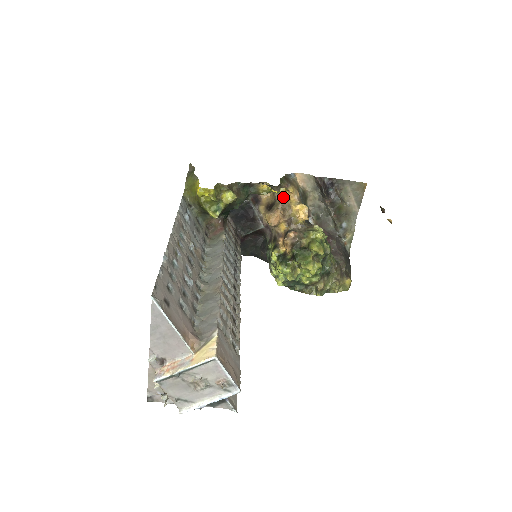
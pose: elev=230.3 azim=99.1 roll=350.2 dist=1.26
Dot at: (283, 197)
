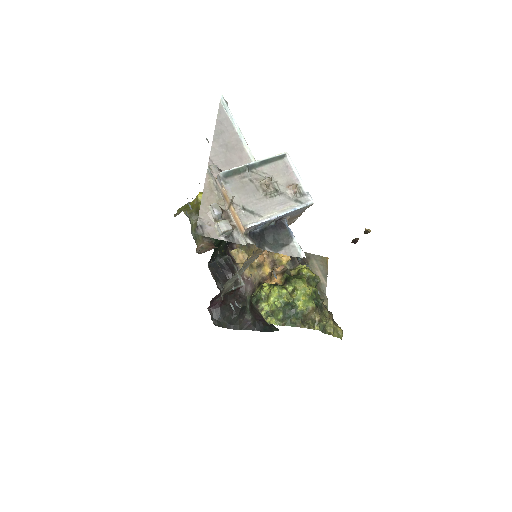
Dot at: occluded
